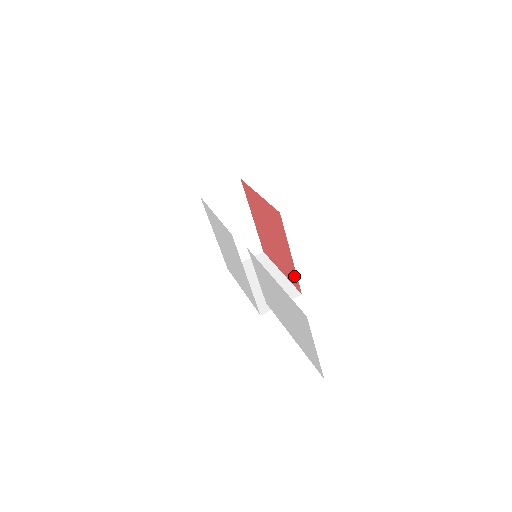
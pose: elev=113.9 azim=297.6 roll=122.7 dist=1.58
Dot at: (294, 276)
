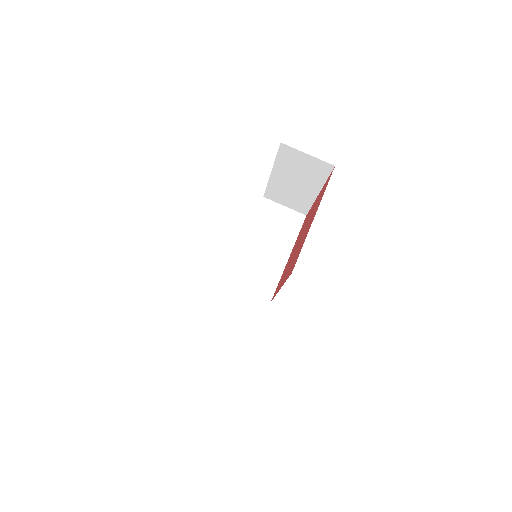
Dot at: (277, 289)
